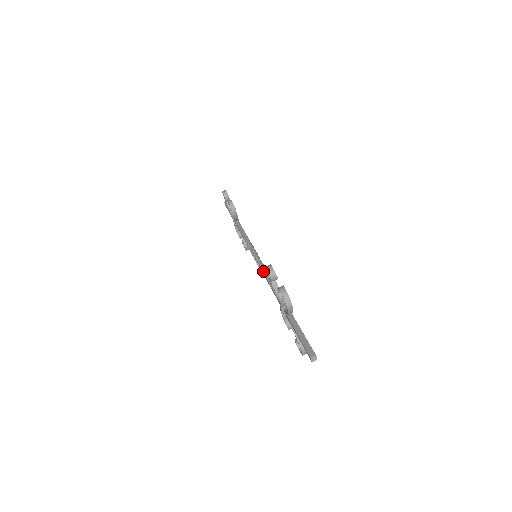
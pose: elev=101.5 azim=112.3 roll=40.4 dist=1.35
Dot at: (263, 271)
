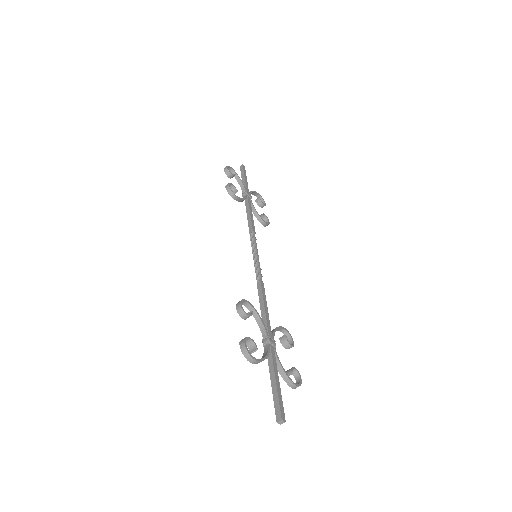
Dot at: (257, 283)
